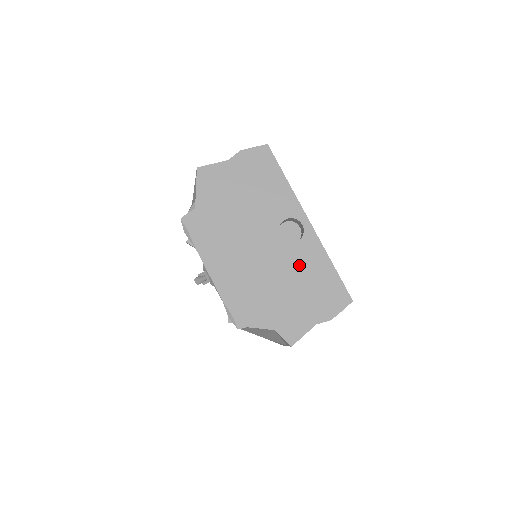
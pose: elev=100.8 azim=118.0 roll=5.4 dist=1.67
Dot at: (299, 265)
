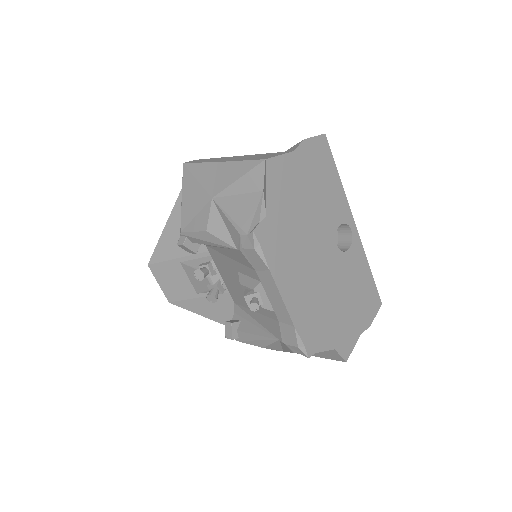
Dot at: (350, 275)
